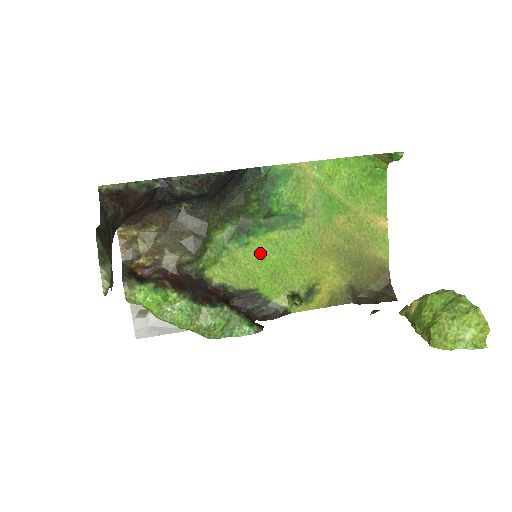
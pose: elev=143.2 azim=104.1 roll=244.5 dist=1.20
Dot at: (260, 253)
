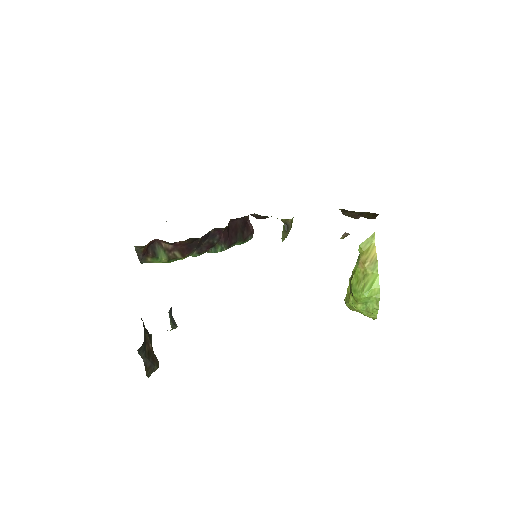
Dot at: occluded
